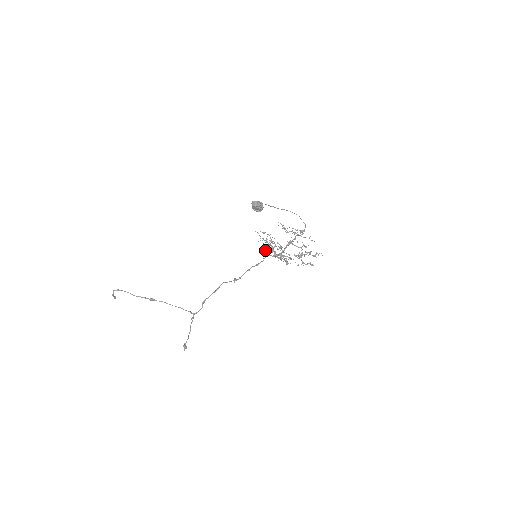
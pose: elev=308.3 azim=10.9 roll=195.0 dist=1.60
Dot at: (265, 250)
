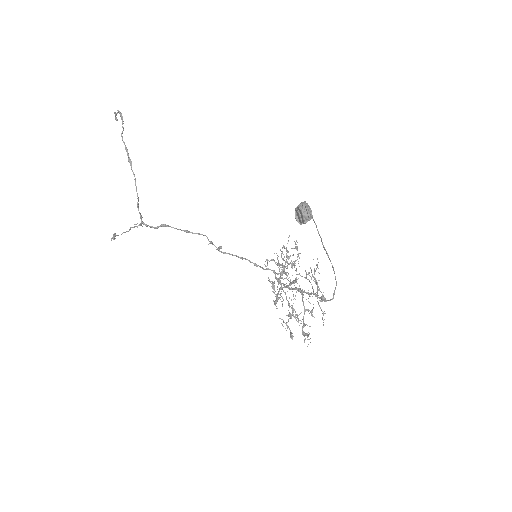
Dot at: occluded
